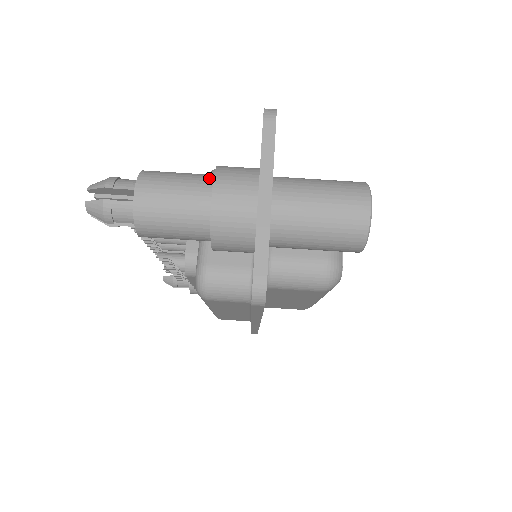
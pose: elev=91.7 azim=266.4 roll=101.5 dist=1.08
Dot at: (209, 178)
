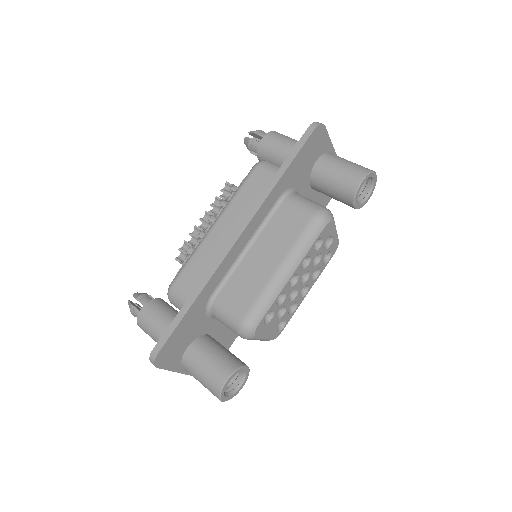
Dot at: occluded
